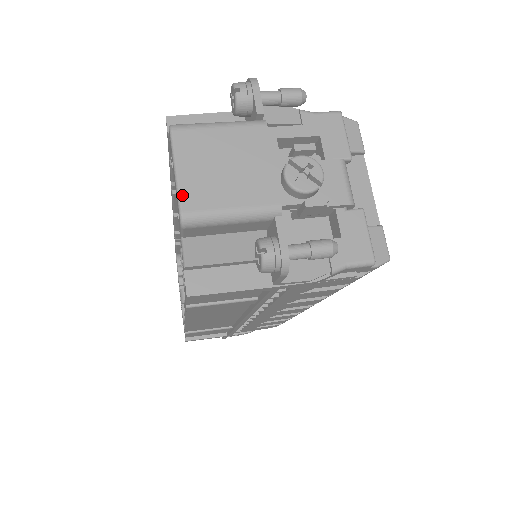
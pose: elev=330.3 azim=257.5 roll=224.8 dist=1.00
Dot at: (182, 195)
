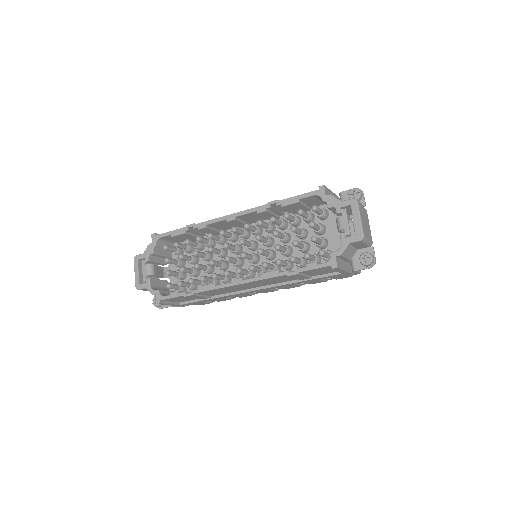
Dot at: (363, 229)
